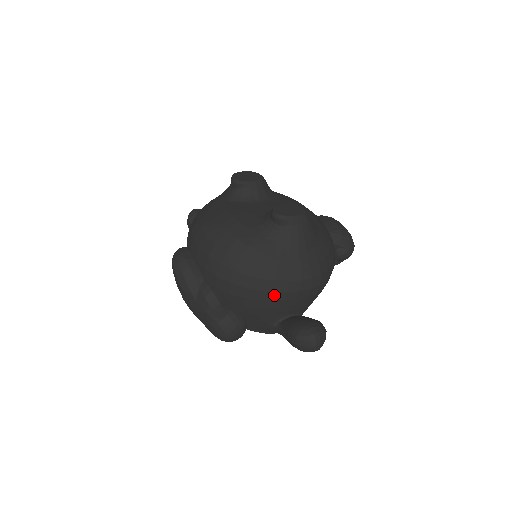
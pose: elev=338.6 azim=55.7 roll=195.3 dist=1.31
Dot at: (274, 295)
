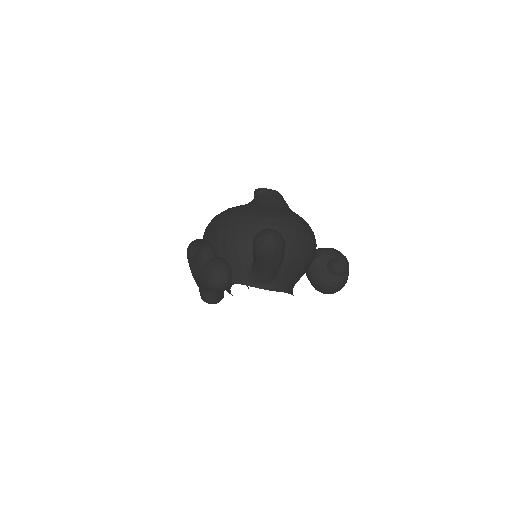
Dot at: (247, 228)
